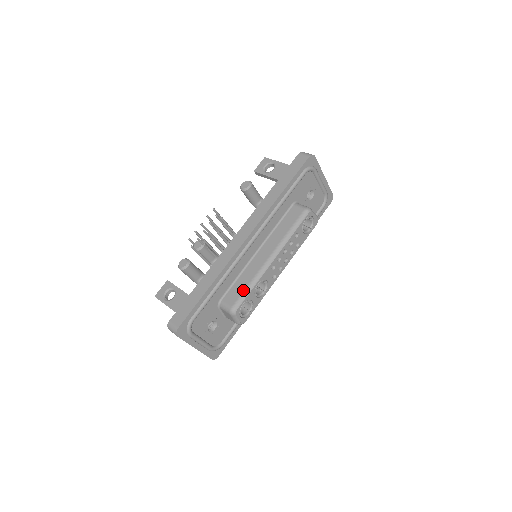
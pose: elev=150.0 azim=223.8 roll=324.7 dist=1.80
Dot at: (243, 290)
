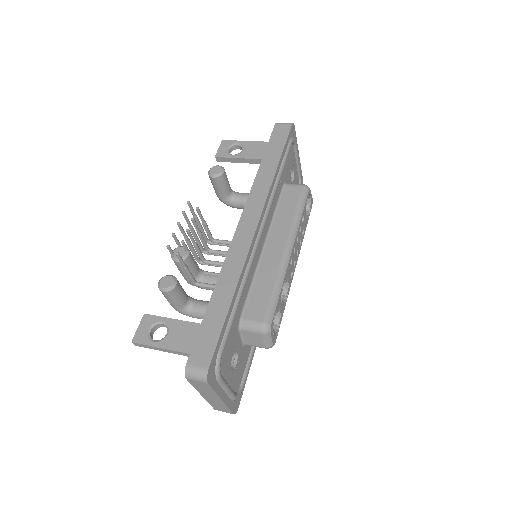
Dot at: (269, 296)
